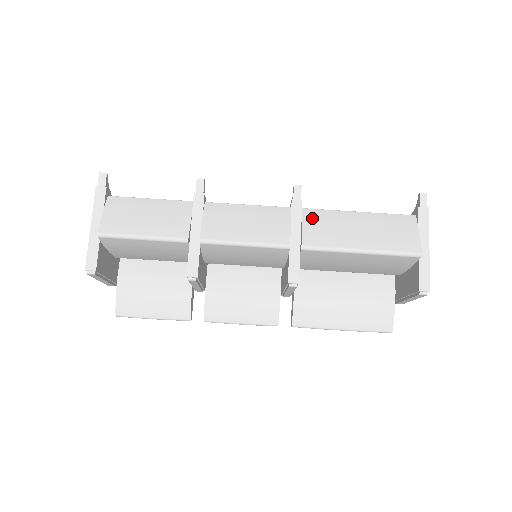
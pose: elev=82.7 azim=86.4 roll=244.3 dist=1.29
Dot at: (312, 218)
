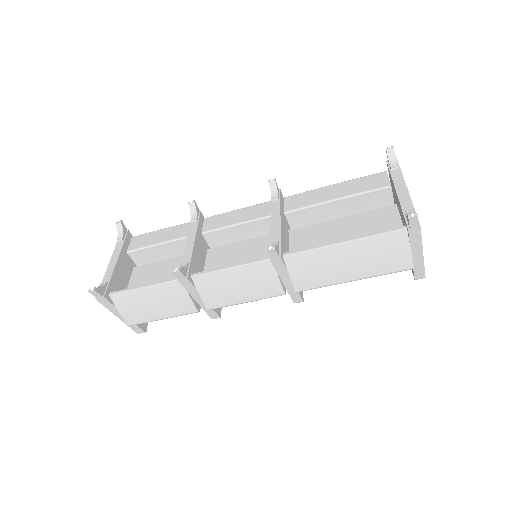
Dot at: (297, 265)
